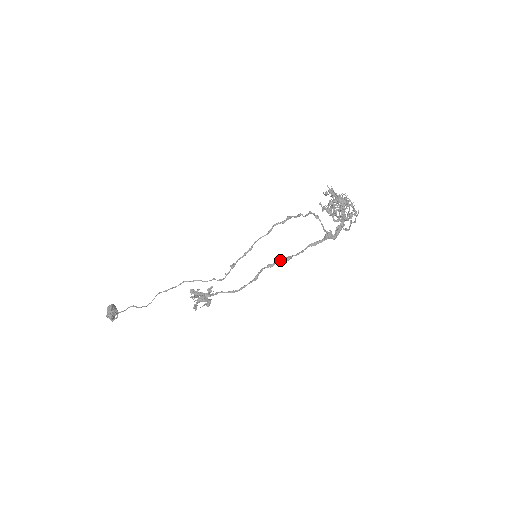
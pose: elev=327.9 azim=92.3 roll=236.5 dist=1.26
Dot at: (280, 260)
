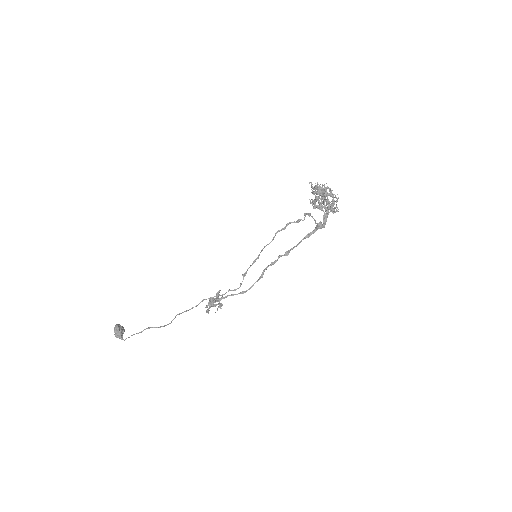
Dot at: (280, 256)
